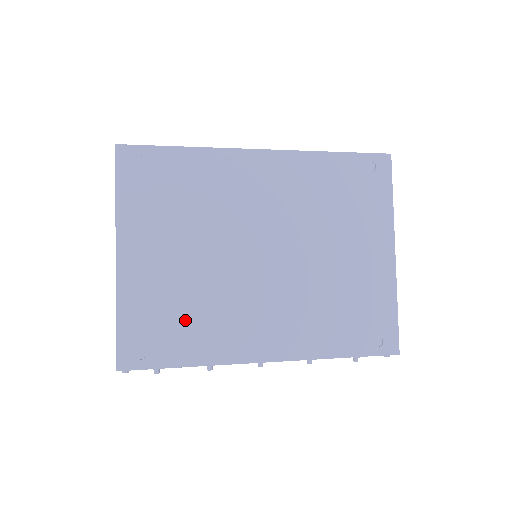
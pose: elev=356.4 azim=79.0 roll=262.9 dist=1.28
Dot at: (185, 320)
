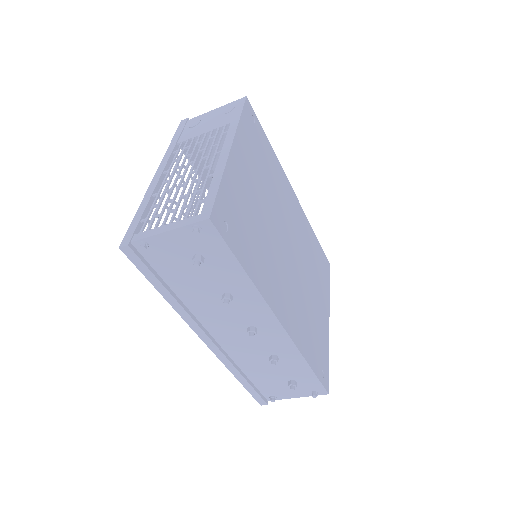
Dot at: (252, 237)
